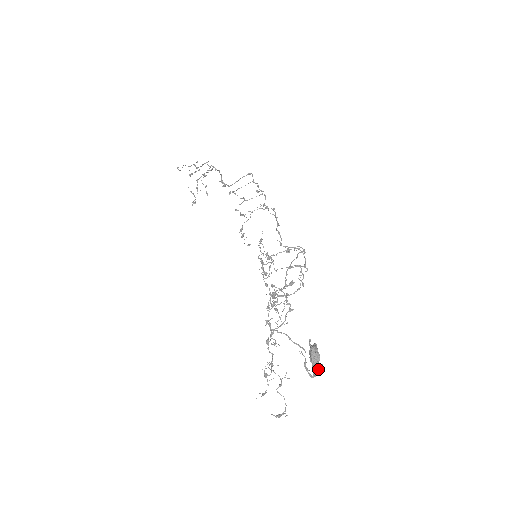
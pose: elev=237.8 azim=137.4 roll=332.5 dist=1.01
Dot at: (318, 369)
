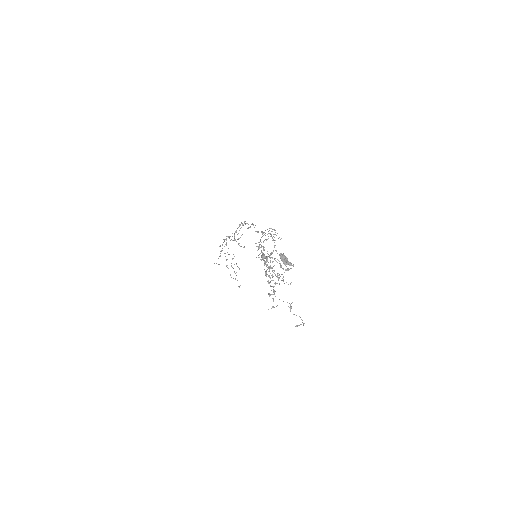
Dot at: (288, 263)
